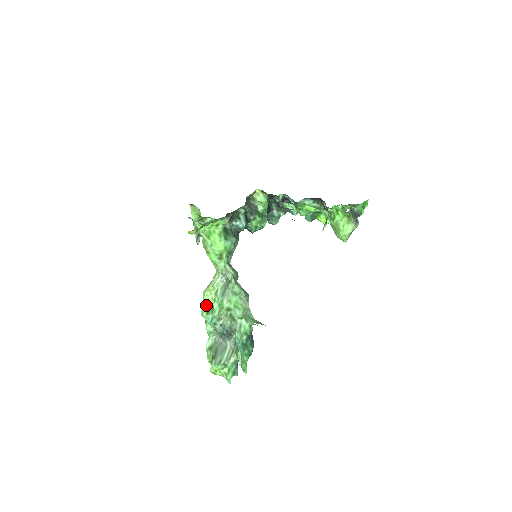
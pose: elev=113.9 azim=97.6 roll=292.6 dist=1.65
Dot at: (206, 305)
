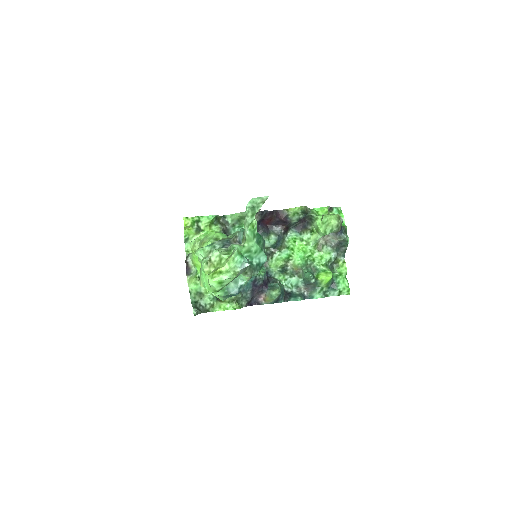
Dot at: occluded
